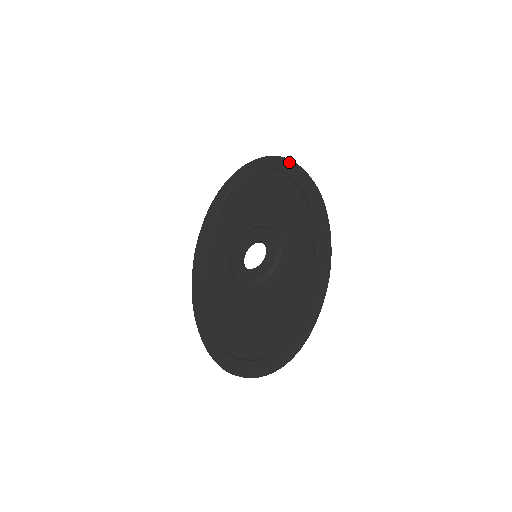
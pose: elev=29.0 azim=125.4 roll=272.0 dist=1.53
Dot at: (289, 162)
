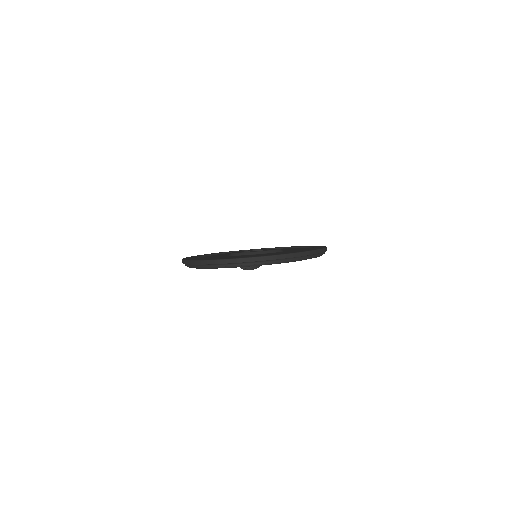
Dot at: occluded
